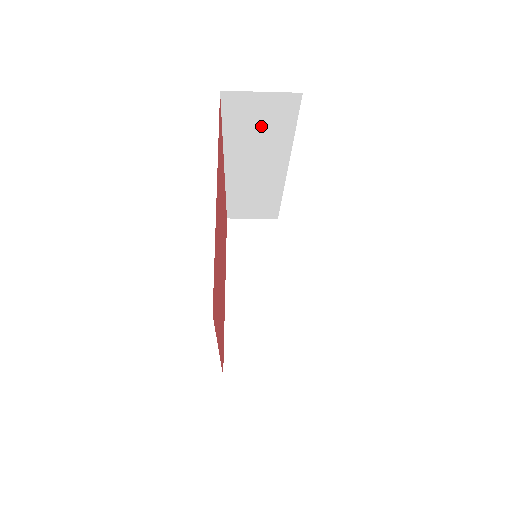
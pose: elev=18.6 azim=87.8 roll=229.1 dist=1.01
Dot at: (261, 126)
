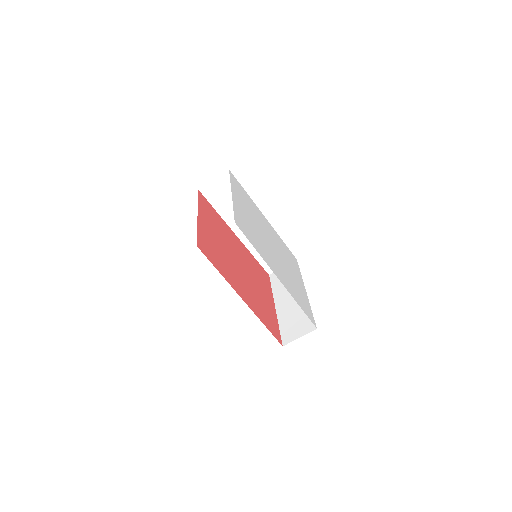
Dot at: (229, 197)
